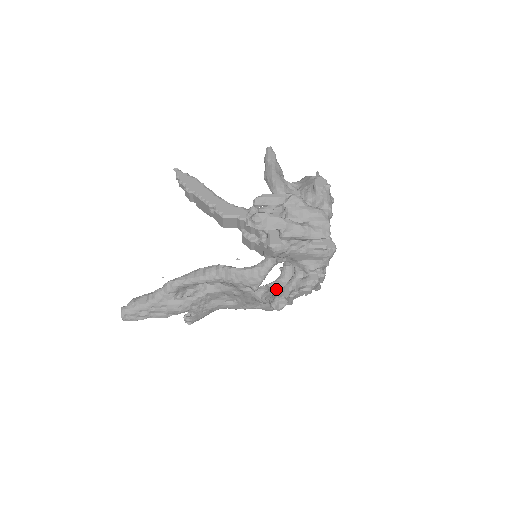
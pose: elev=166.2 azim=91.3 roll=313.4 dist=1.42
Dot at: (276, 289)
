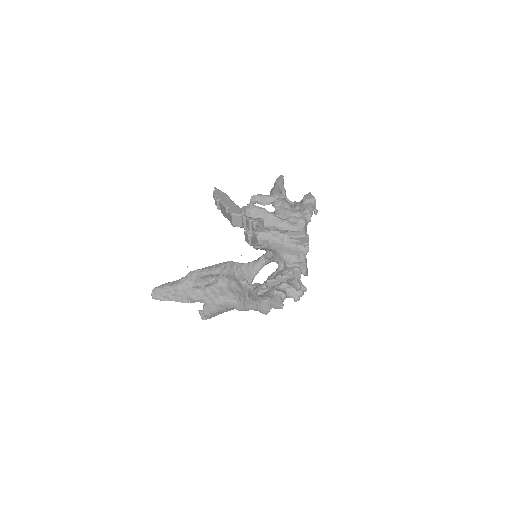
Dot at: occluded
